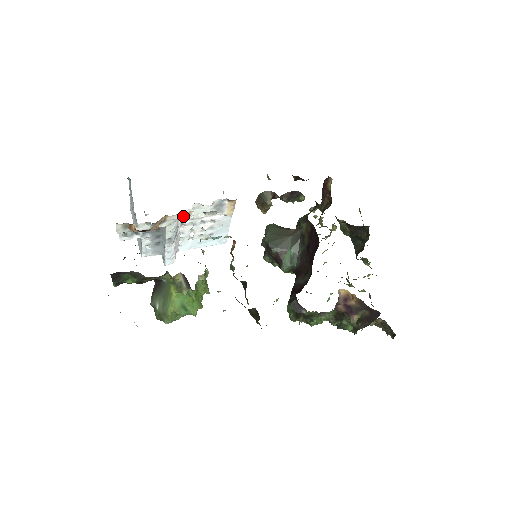
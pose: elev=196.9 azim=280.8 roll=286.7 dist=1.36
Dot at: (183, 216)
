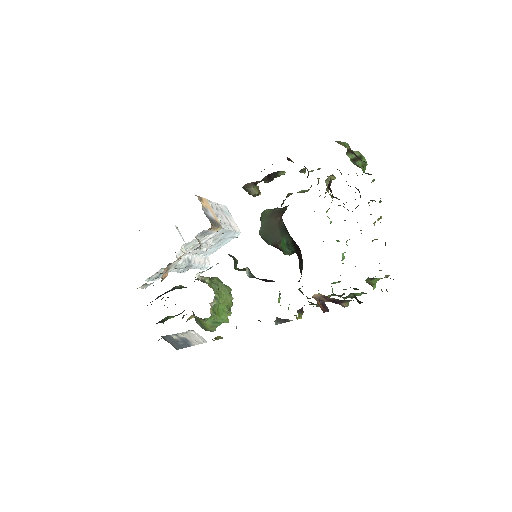
Dot at: (179, 259)
